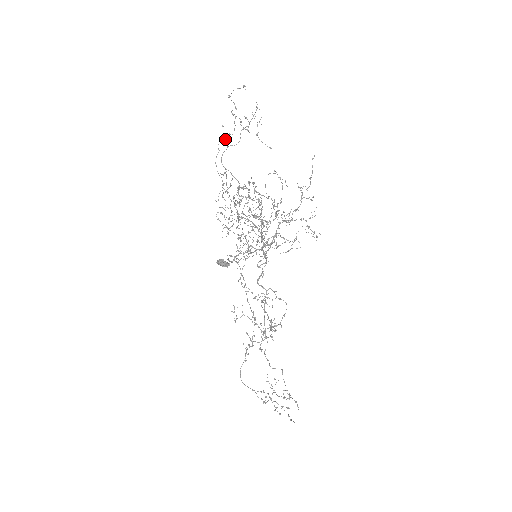
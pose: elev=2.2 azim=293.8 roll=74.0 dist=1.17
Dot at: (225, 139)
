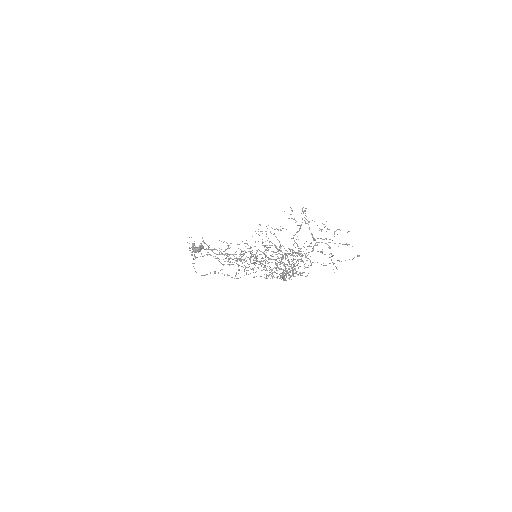
Dot at: occluded
